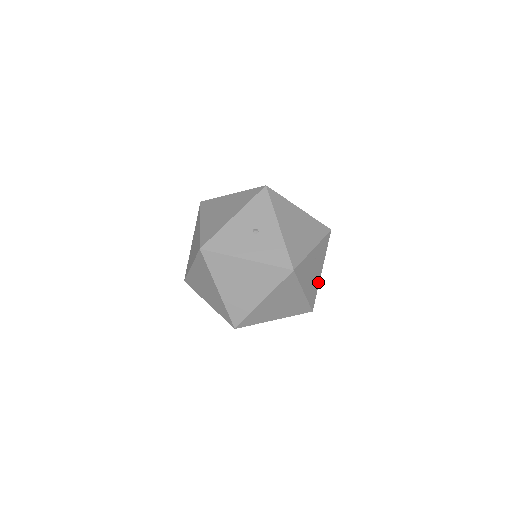
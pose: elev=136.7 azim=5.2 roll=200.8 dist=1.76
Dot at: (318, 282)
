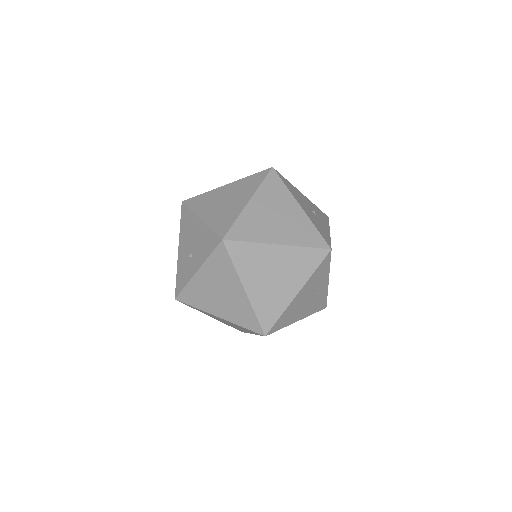
Dot at: (290, 322)
